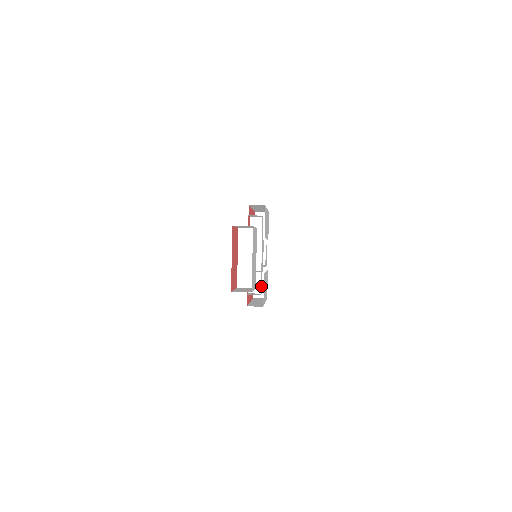
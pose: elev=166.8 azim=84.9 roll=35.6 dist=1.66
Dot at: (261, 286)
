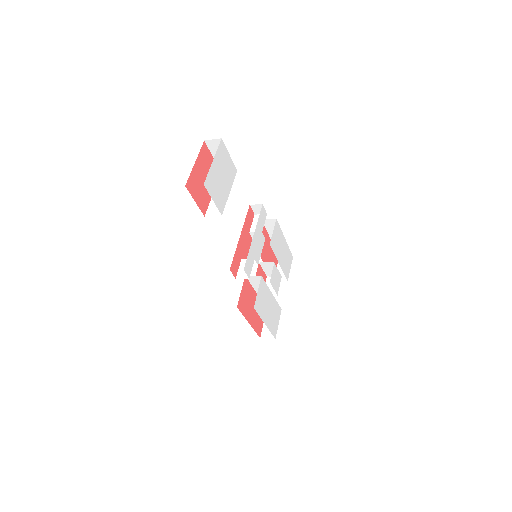
Dot at: (248, 266)
